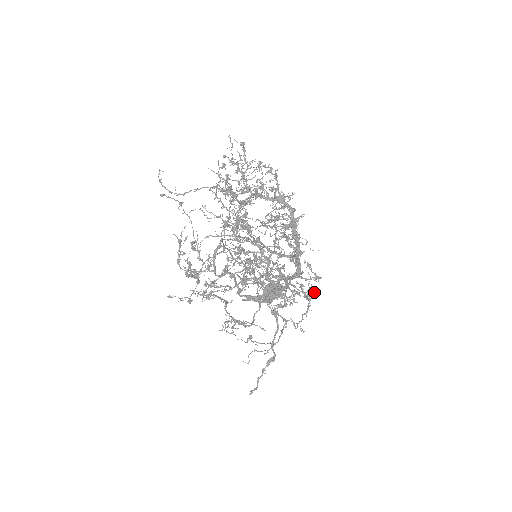
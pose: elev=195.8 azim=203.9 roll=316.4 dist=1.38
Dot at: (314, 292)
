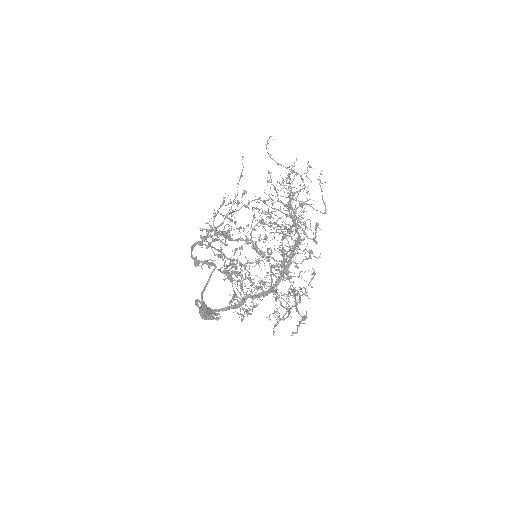
Dot at: (295, 303)
